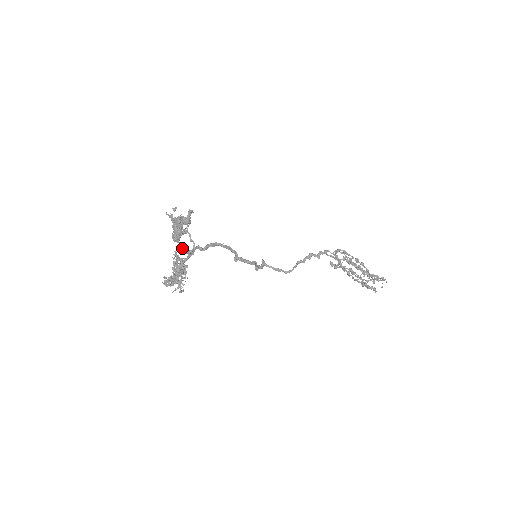
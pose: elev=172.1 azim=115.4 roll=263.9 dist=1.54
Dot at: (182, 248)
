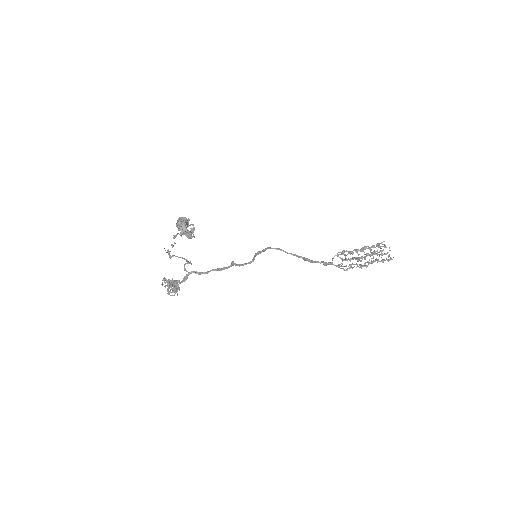
Dot at: occluded
